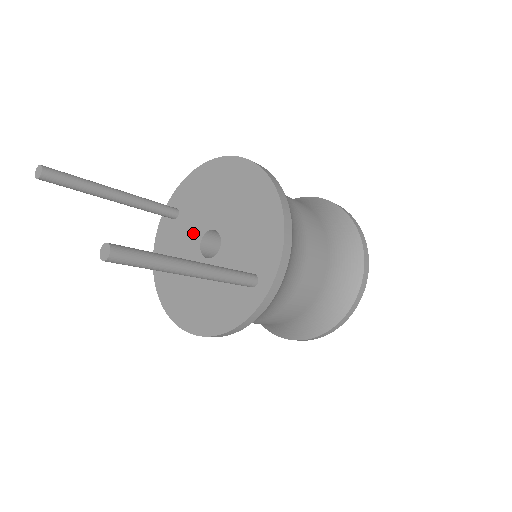
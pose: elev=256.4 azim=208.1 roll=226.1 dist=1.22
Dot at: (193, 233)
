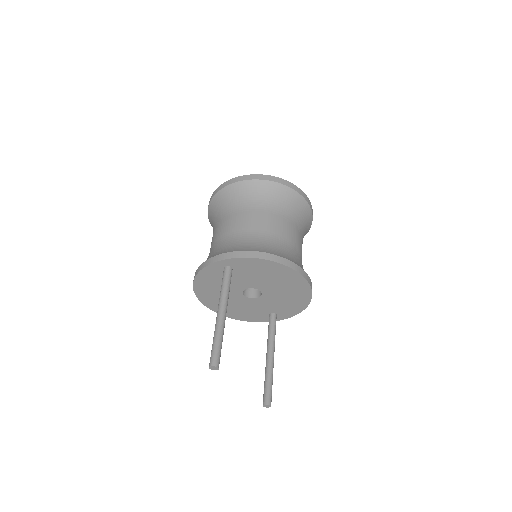
Dot at: (241, 284)
